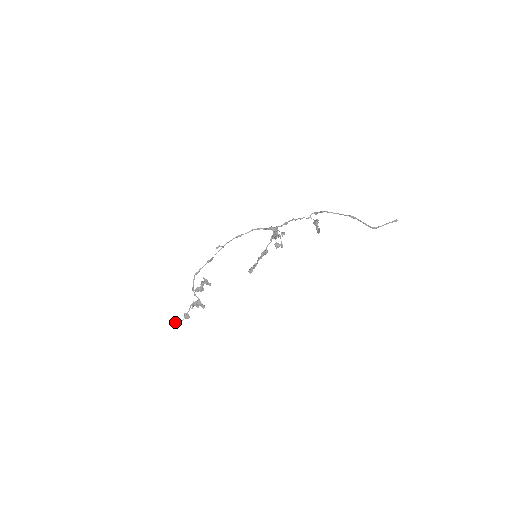
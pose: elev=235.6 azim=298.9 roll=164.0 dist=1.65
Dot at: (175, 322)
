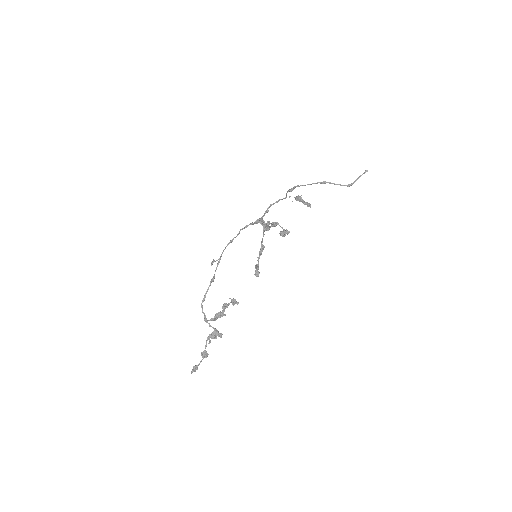
Dot at: (193, 368)
